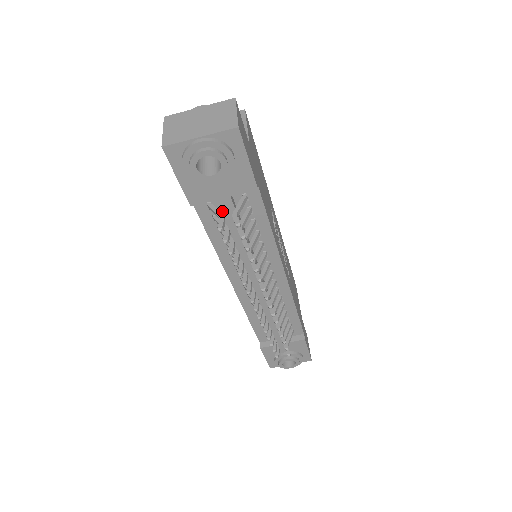
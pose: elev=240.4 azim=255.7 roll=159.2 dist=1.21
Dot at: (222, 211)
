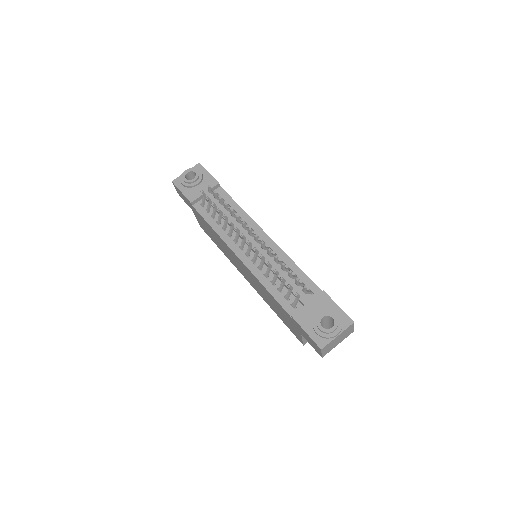
Dot at: occluded
